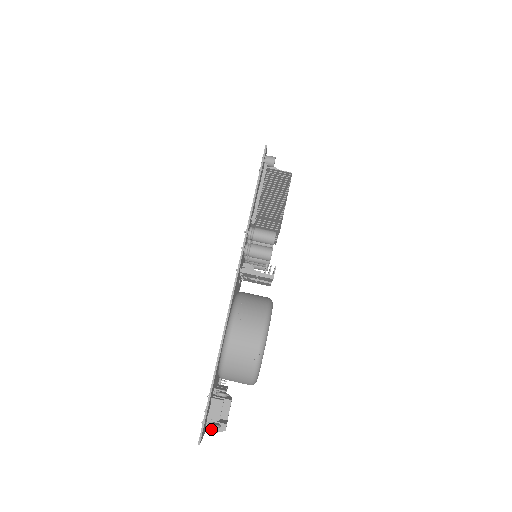
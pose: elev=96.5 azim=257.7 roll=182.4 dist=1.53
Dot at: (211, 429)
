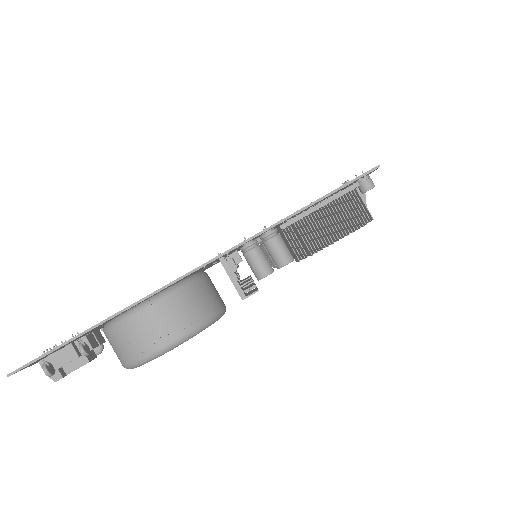
Dot at: occluded
